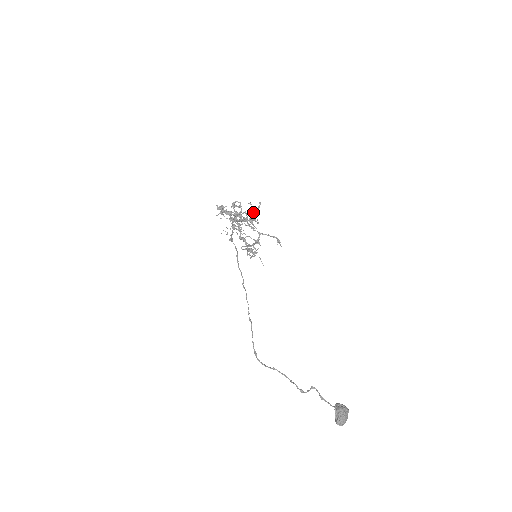
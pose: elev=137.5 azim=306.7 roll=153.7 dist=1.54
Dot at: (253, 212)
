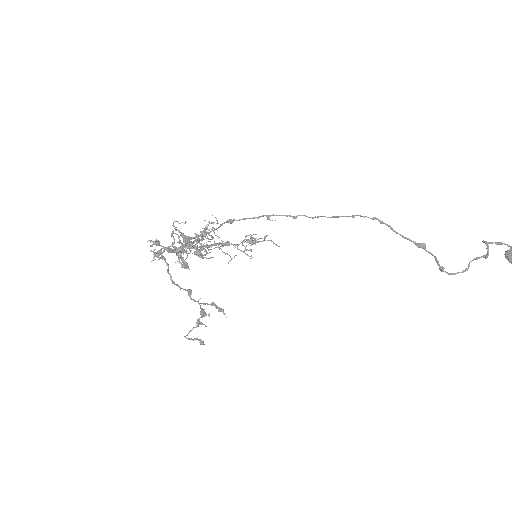
Dot at: occluded
